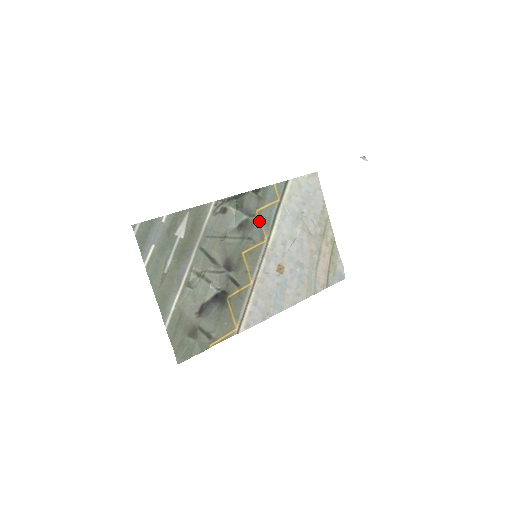
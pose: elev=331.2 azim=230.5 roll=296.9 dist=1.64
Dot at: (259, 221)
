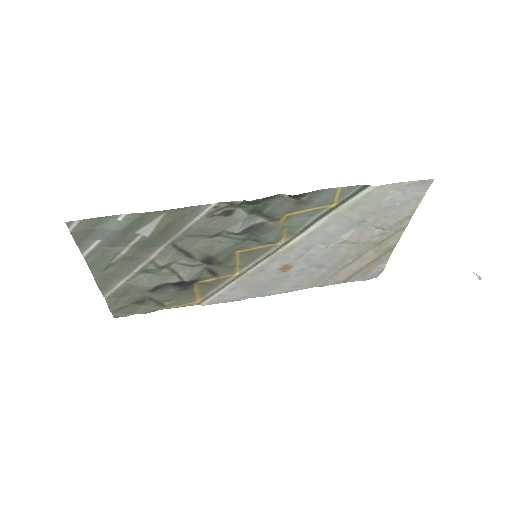
Dot at: (282, 225)
